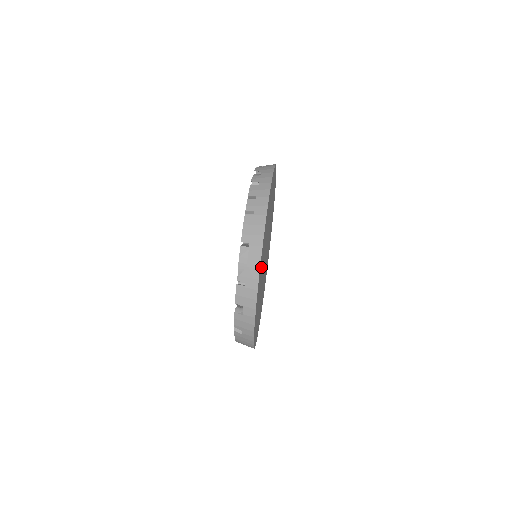
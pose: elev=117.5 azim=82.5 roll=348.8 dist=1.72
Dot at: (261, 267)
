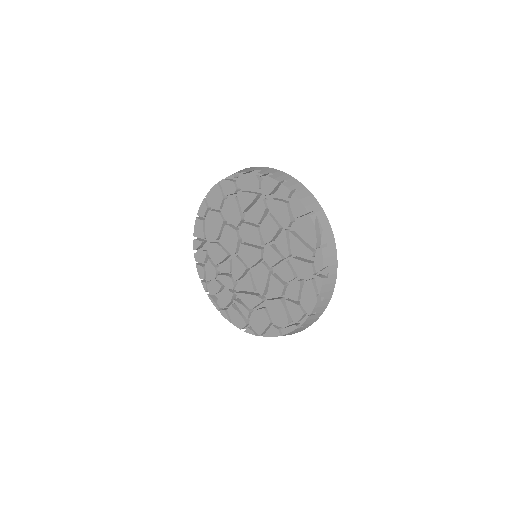
Dot at: occluded
